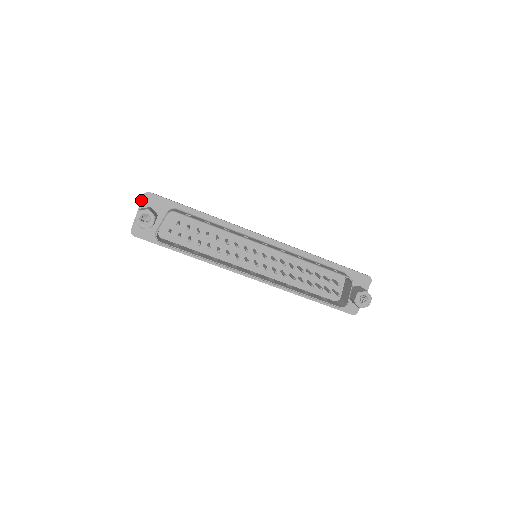
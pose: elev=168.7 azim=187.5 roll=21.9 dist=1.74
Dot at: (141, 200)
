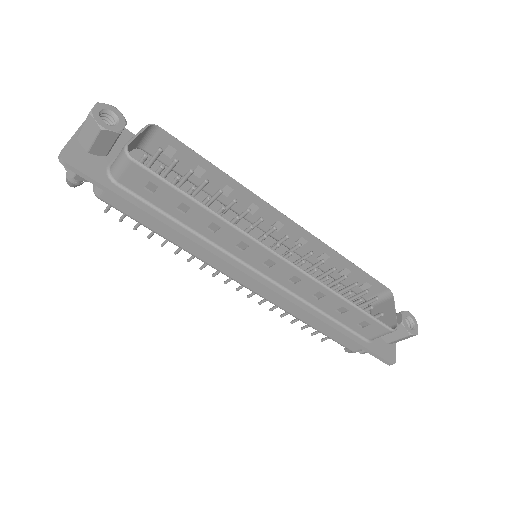
Dot at: occluded
